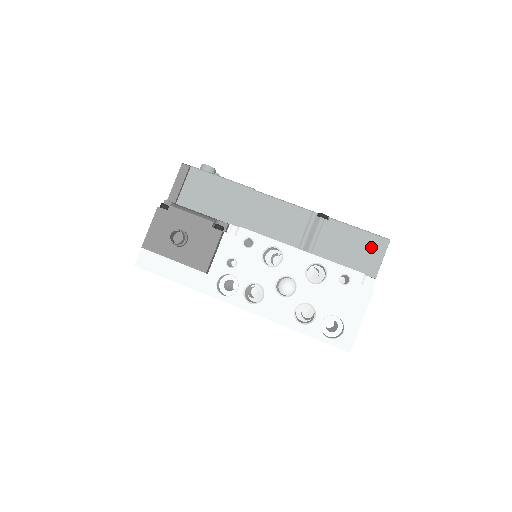
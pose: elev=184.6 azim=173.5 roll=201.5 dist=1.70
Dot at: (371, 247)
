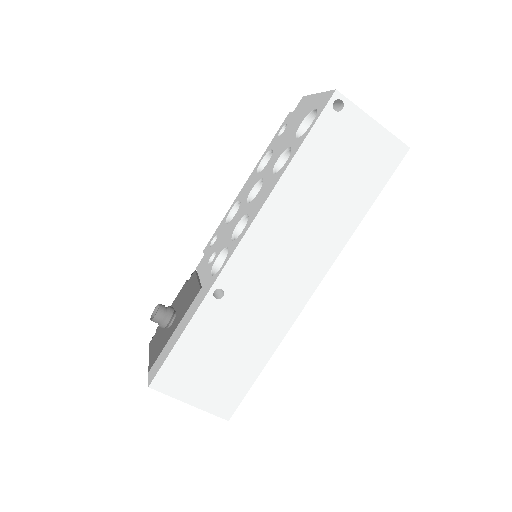
Dot at: occluded
